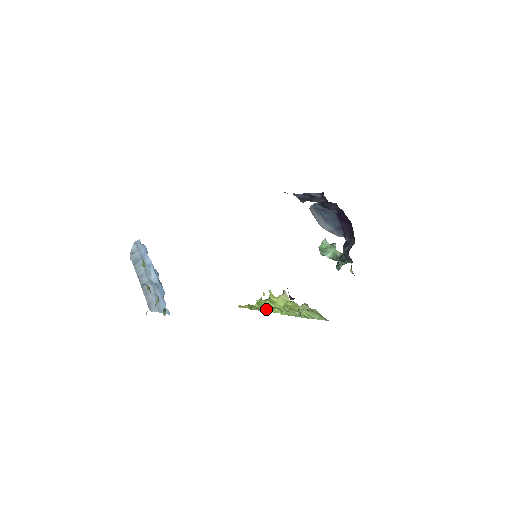
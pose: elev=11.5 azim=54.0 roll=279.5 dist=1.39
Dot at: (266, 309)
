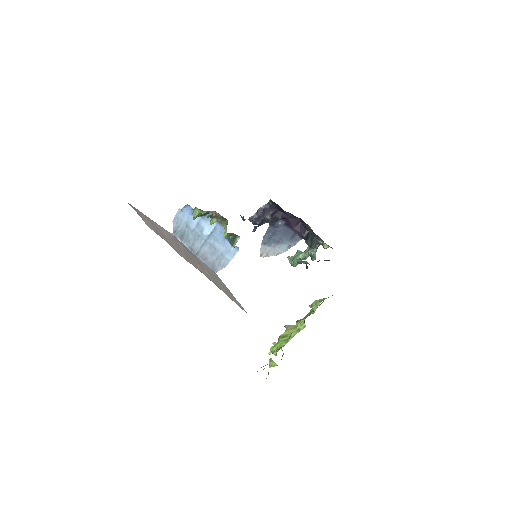
Dot at: (284, 343)
